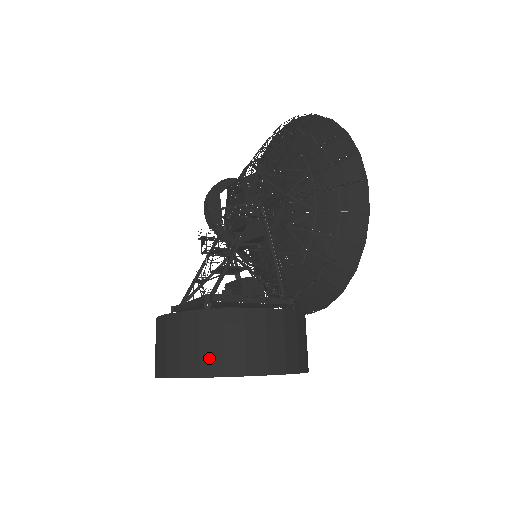
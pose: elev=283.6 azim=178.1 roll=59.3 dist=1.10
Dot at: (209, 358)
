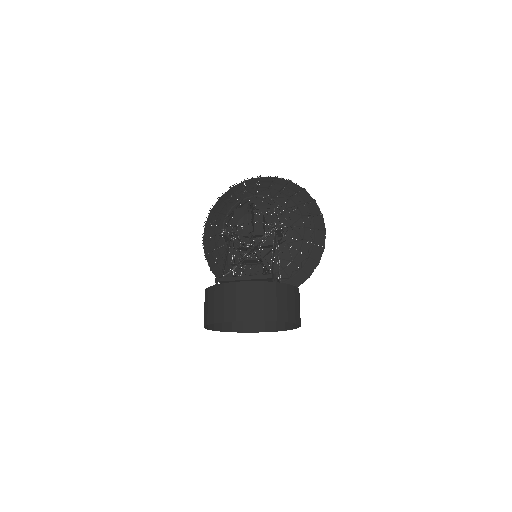
Dot at: (282, 311)
